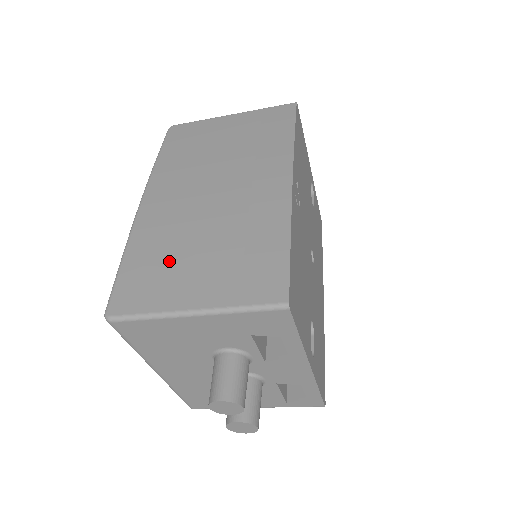
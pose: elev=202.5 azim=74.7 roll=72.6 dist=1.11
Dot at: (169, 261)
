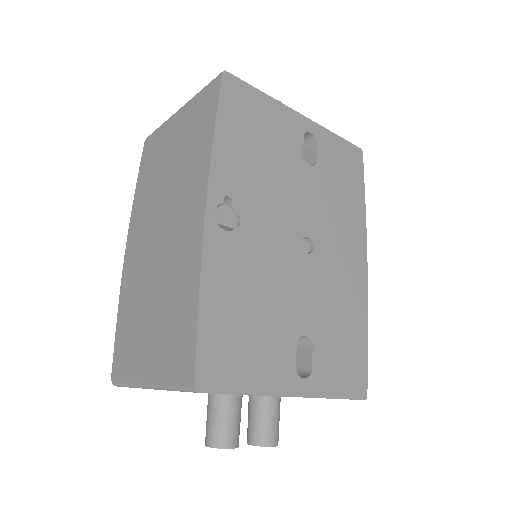
Dot at: (136, 326)
